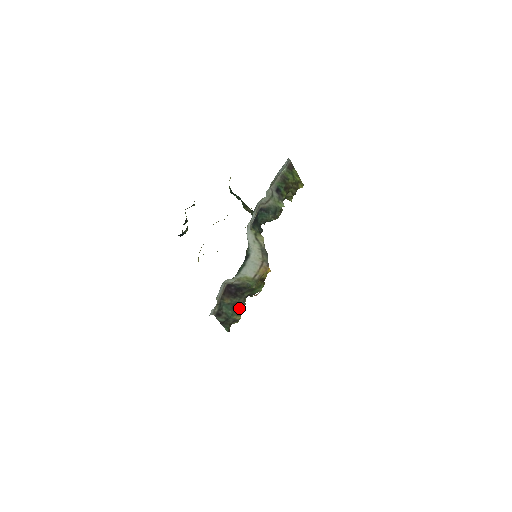
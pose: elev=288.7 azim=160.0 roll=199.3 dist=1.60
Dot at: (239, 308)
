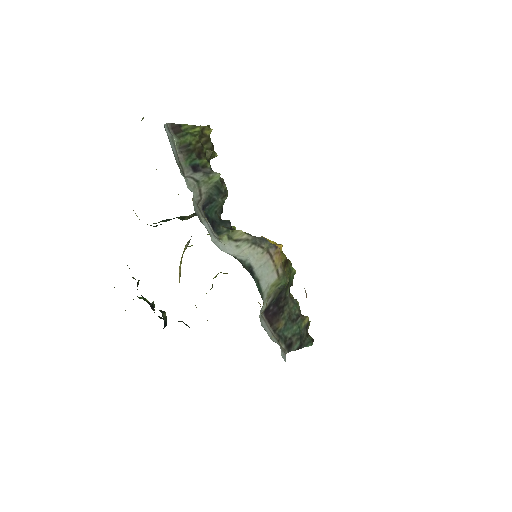
Dot at: (296, 312)
